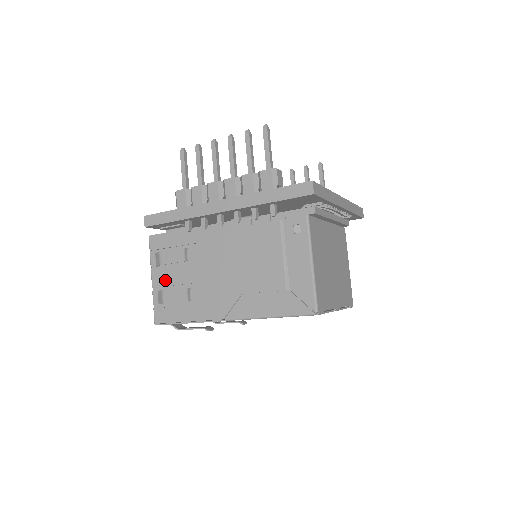
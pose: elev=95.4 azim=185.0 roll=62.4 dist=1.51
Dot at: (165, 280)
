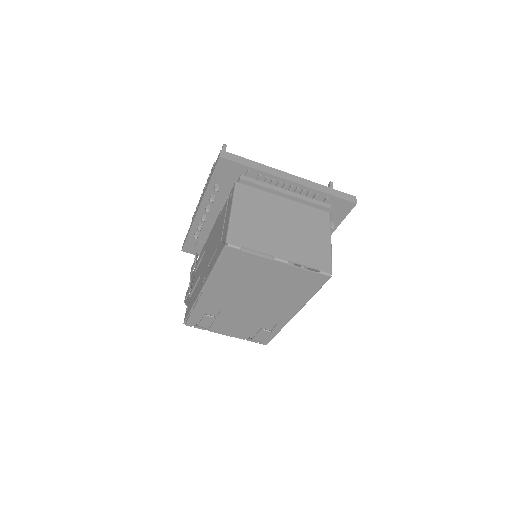
Dot at: (192, 288)
